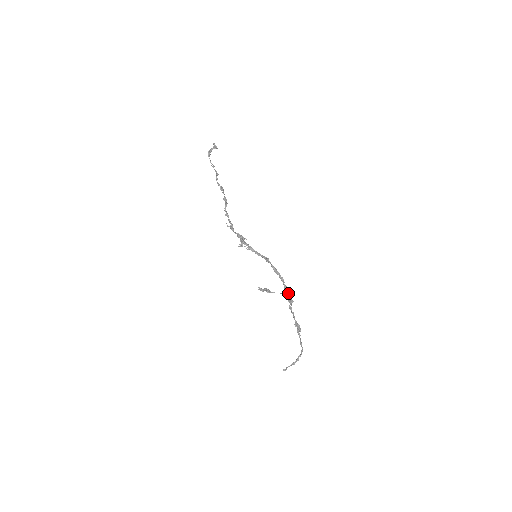
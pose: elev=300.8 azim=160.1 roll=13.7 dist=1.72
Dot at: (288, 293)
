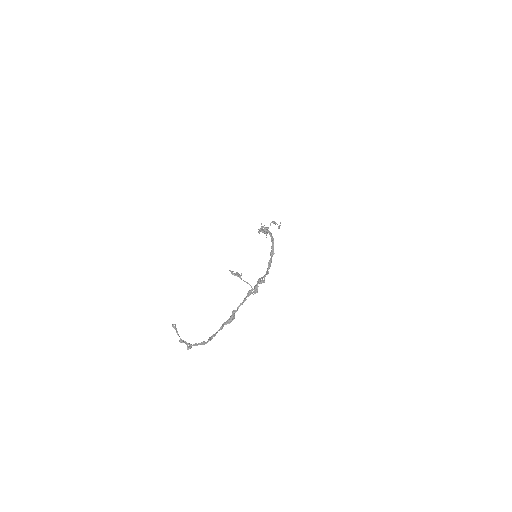
Dot at: (262, 282)
